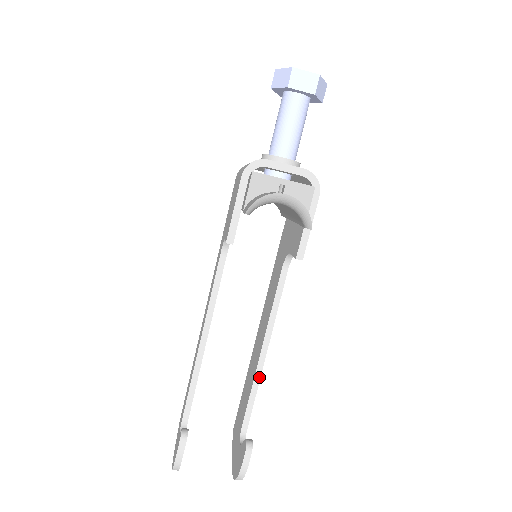
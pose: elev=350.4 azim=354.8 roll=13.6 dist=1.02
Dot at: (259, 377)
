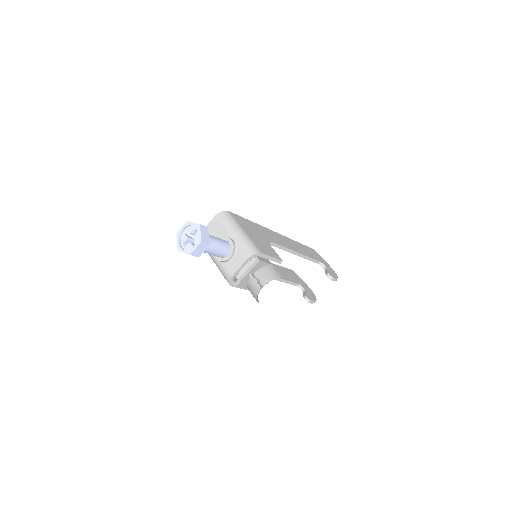
Dot at: (305, 256)
